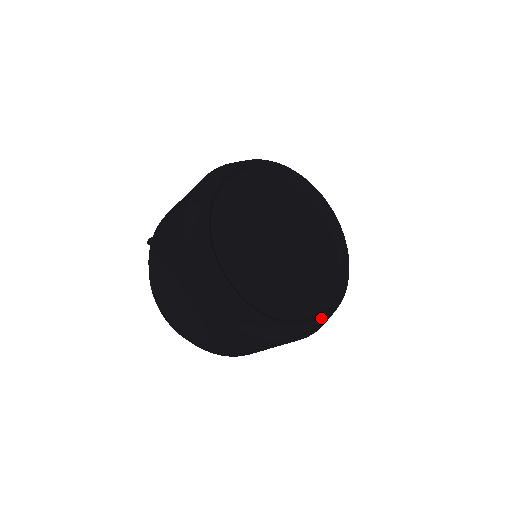
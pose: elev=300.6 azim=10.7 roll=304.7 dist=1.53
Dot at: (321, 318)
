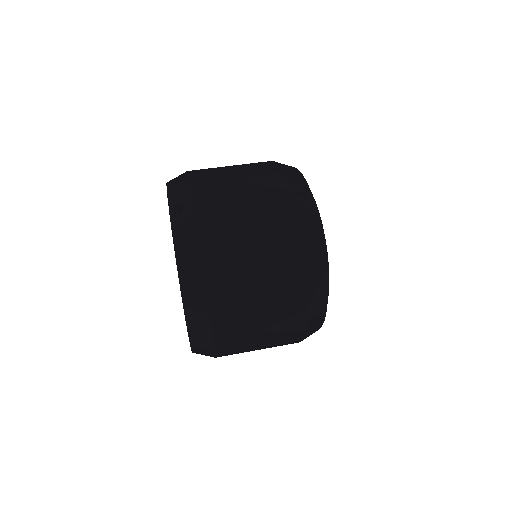
Dot at: occluded
